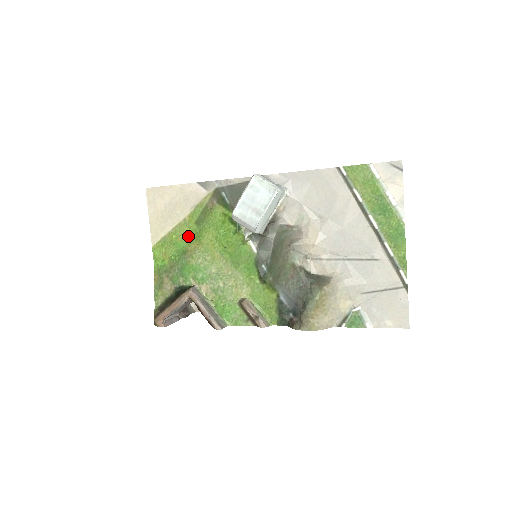
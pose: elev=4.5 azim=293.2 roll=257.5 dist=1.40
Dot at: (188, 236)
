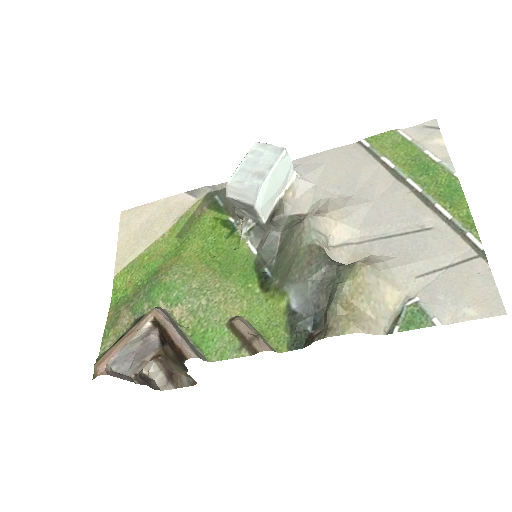
Dot at: (165, 253)
